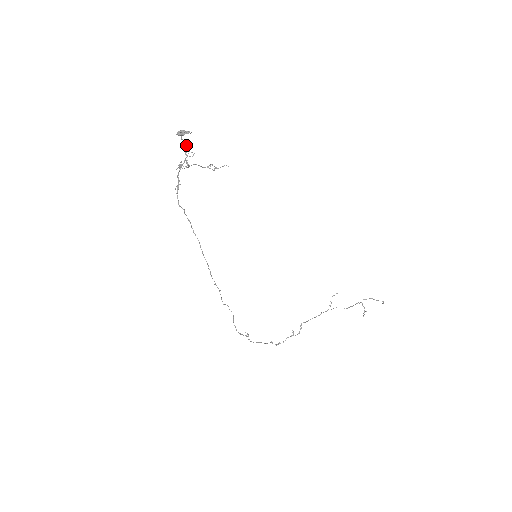
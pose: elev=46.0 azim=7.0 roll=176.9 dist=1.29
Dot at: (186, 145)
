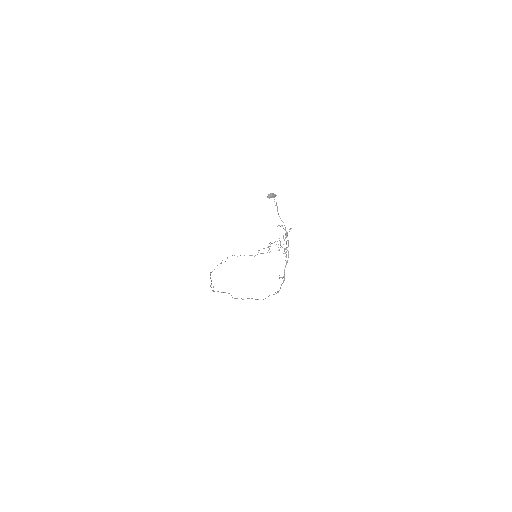
Dot at: occluded
